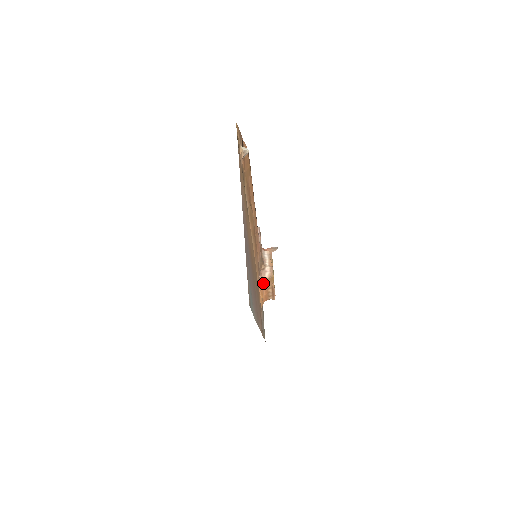
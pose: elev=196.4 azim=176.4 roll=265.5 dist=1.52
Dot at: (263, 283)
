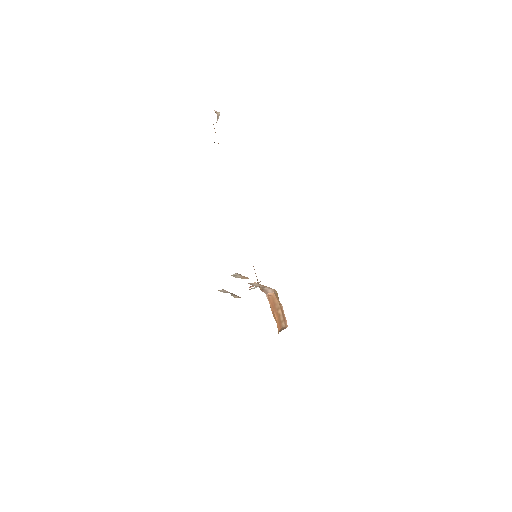
Dot at: (270, 302)
